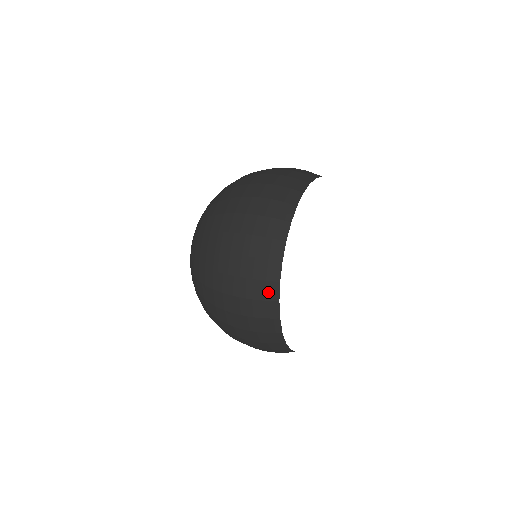
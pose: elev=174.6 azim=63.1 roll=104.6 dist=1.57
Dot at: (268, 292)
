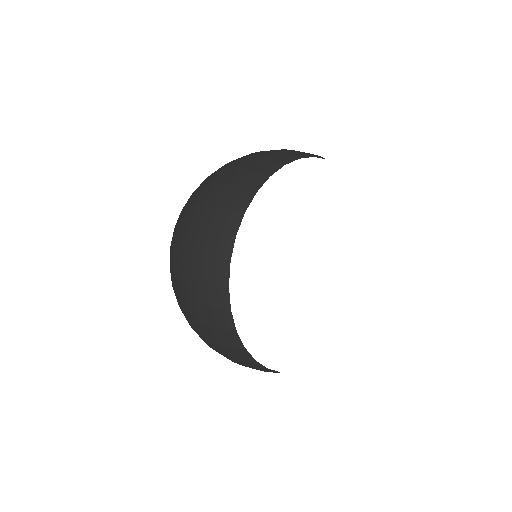
Dot at: (240, 355)
